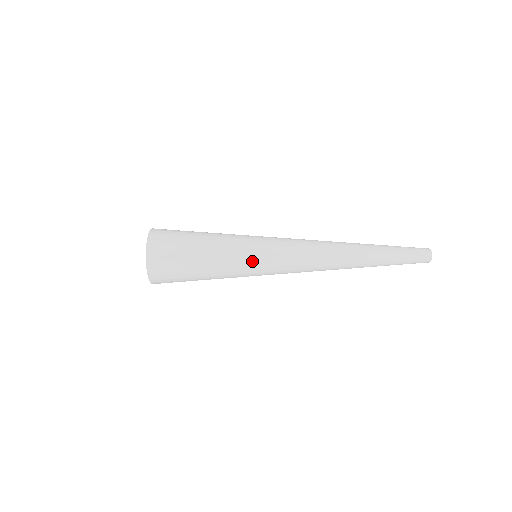
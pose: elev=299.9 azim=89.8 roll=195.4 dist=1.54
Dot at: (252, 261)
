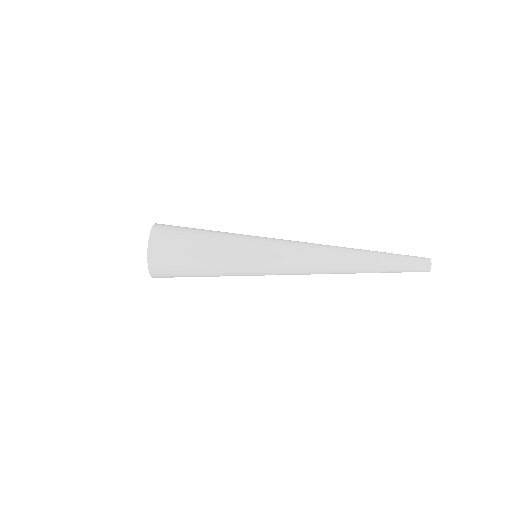
Dot at: (251, 257)
